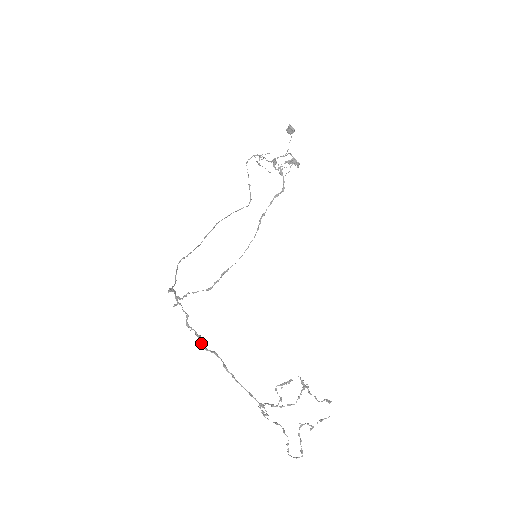
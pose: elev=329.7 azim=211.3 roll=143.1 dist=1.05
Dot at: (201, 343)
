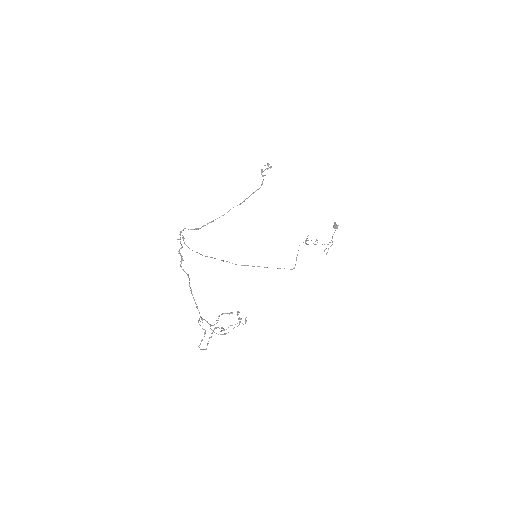
Dot at: occluded
